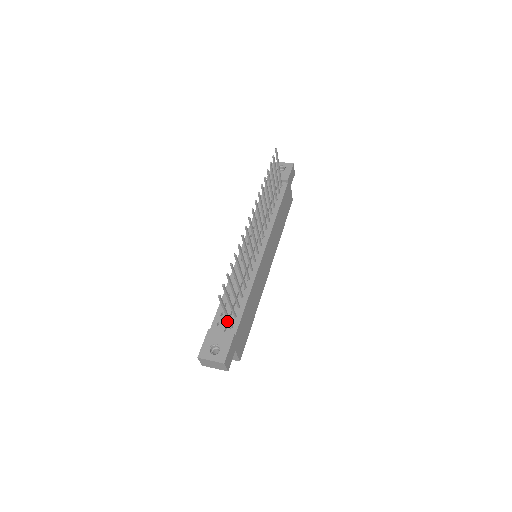
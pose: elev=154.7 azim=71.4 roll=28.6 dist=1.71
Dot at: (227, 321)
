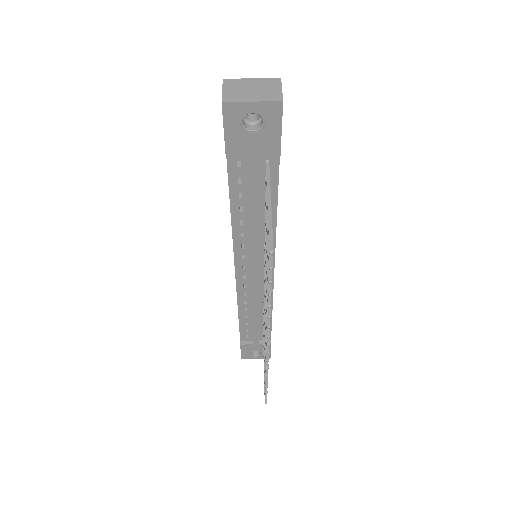
Dot at: (258, 339)
